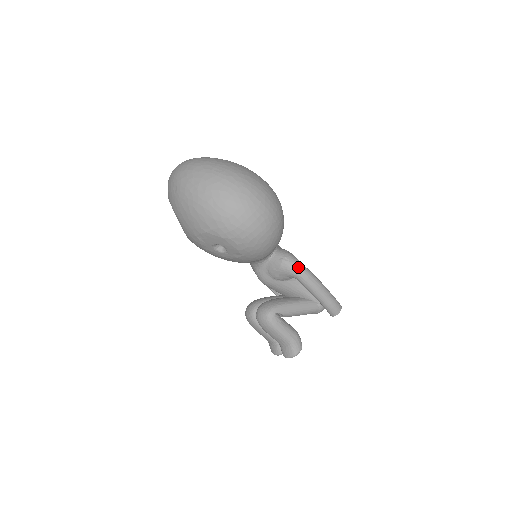
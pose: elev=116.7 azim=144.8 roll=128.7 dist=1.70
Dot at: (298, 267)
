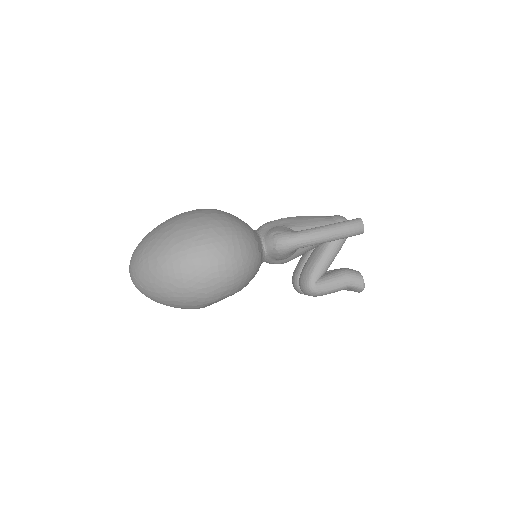
Dot at: (292, 242)
